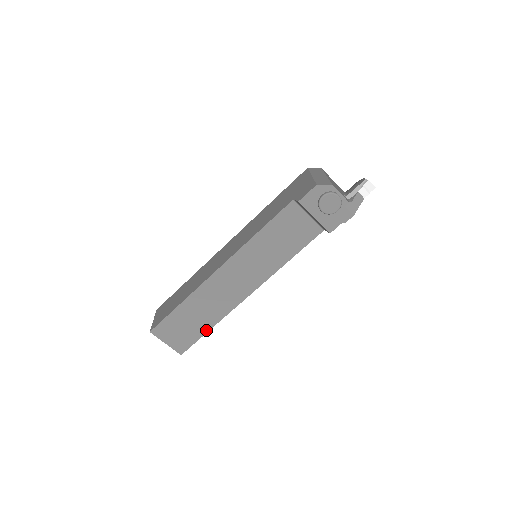
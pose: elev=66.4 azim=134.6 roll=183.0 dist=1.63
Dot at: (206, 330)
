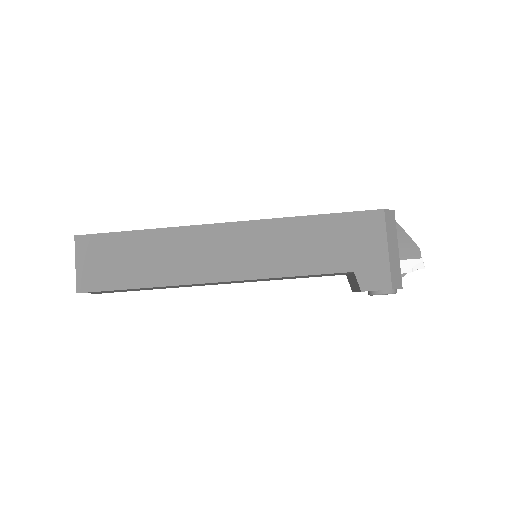
Dot at: (149, 289)
